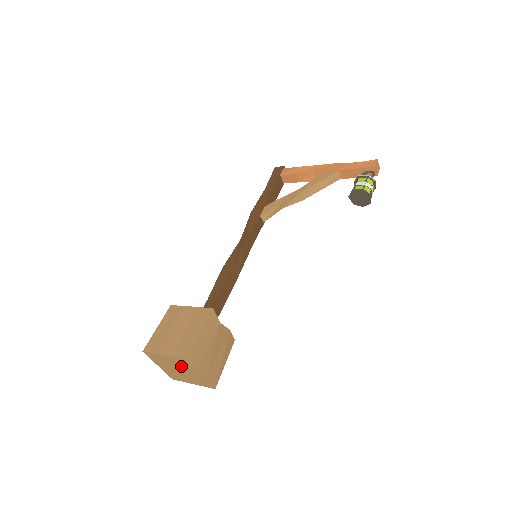
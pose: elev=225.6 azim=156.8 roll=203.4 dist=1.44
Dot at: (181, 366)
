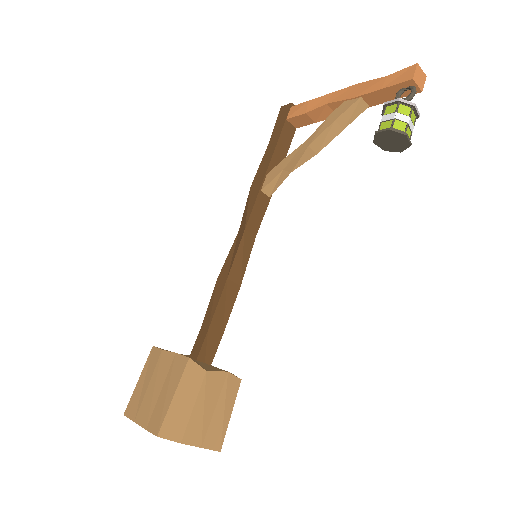
Dot at: occluded
